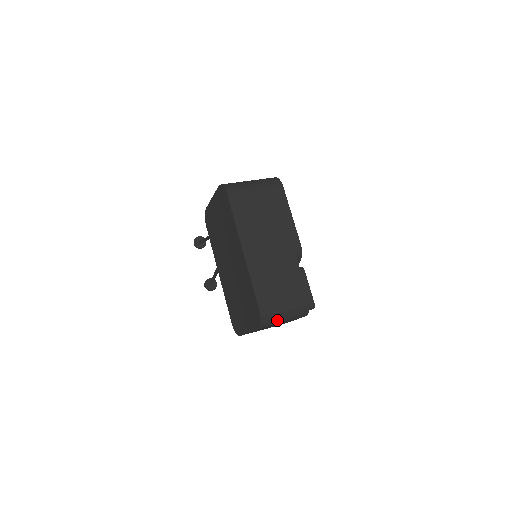
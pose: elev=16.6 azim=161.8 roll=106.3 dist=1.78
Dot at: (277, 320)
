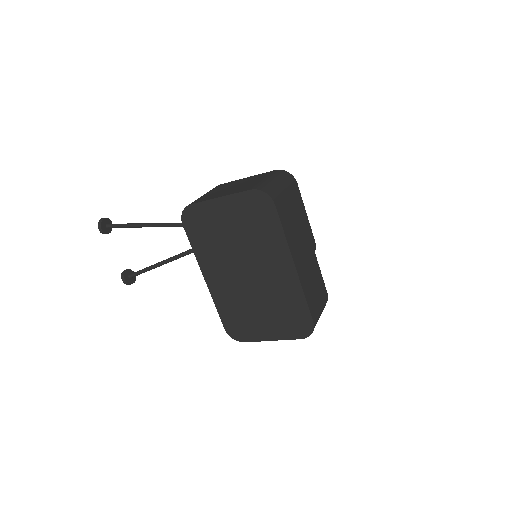
Dot at: occluded
